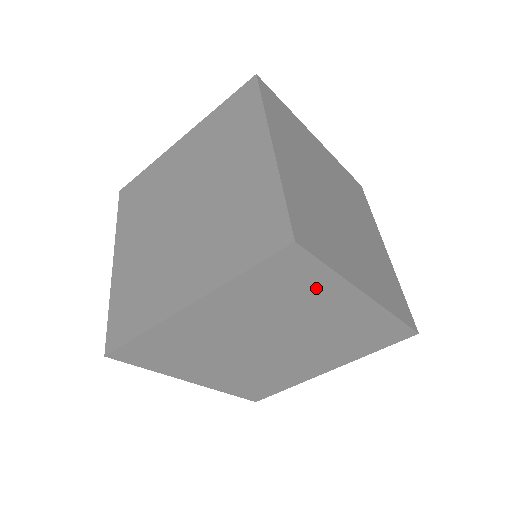
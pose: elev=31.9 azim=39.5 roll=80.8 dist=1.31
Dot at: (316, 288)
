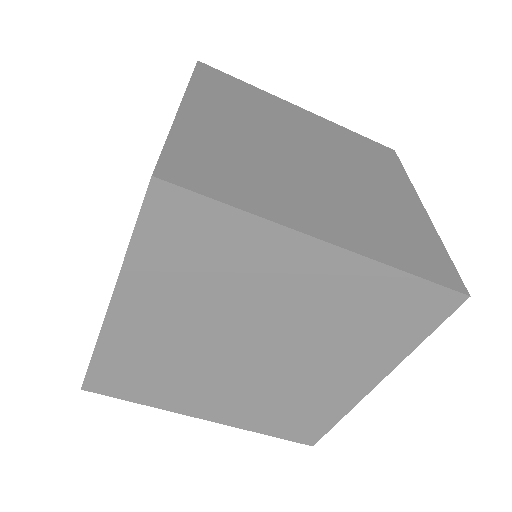
Dot at: (240, 244)
